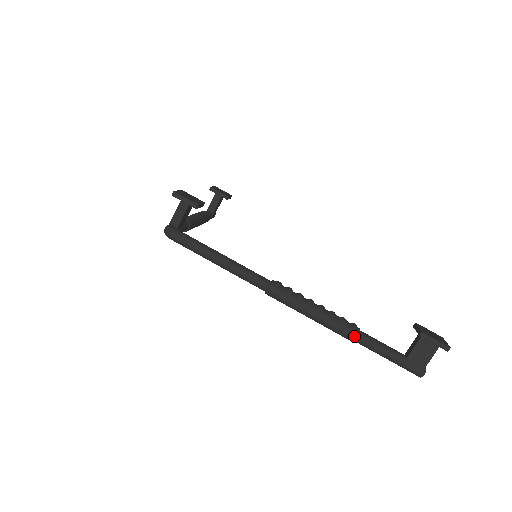
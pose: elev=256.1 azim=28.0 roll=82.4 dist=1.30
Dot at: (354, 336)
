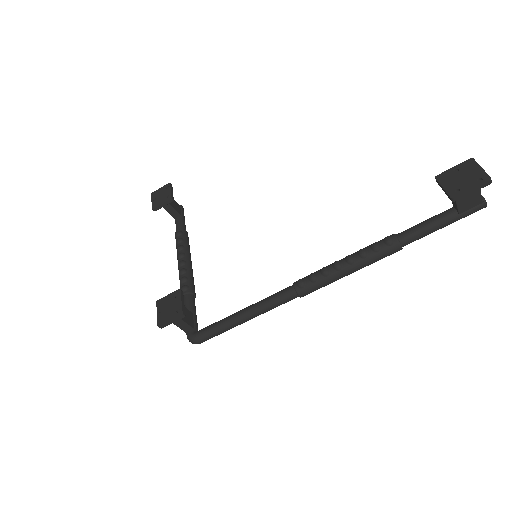
Dot at: (398, 249)
